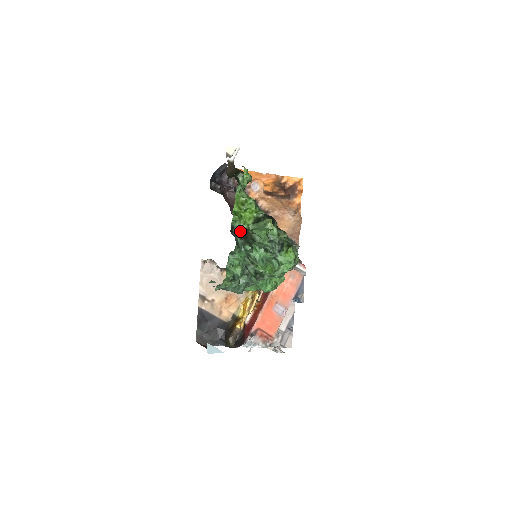
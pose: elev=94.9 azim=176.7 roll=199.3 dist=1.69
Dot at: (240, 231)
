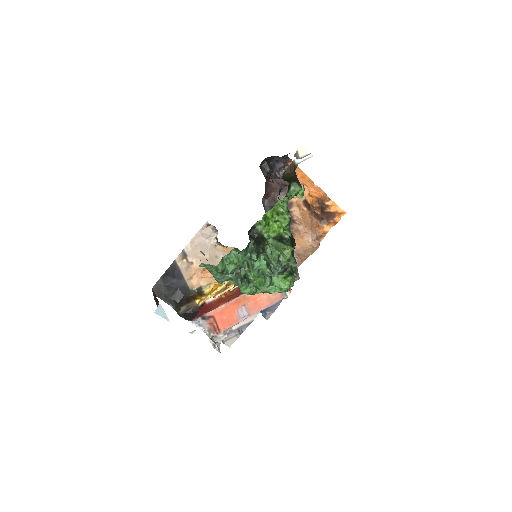
Dot at: (258, 235)
